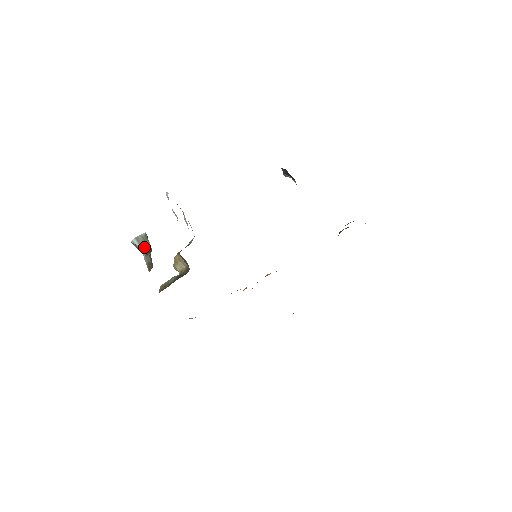
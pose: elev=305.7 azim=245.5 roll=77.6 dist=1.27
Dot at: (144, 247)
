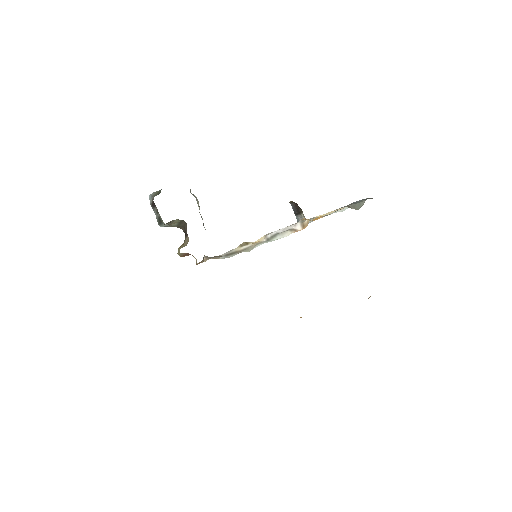
Dot at: (156, 195)
